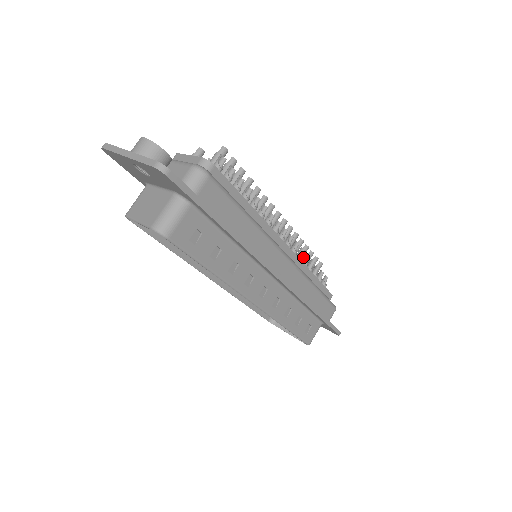
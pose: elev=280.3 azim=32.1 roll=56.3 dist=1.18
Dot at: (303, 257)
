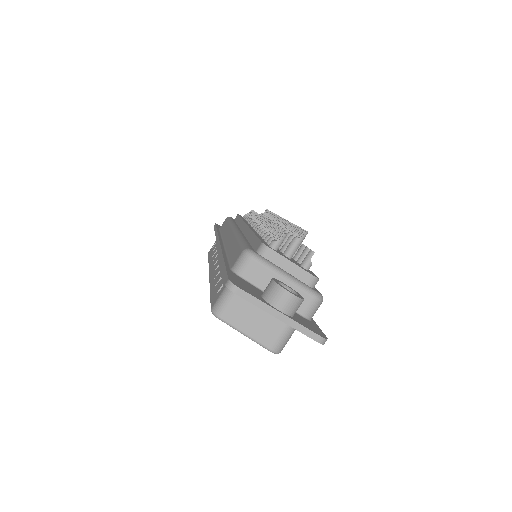
Dot at: occluded
